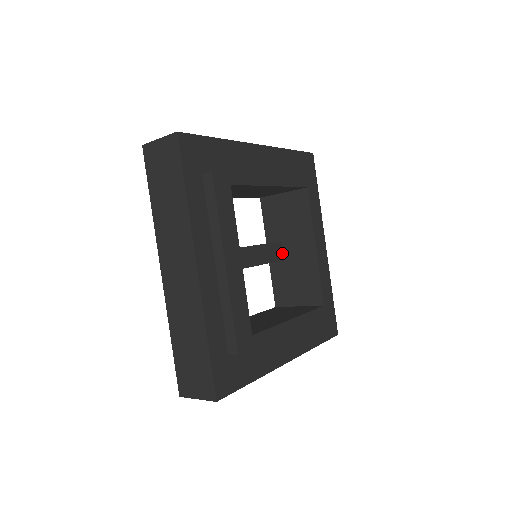
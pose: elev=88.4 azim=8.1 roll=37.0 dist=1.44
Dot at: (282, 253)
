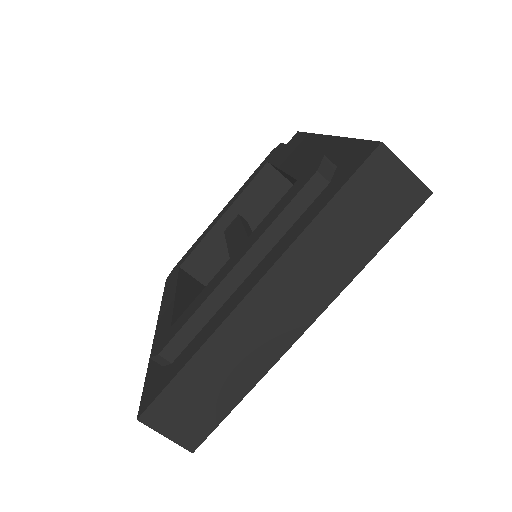
Dot at: occluded
